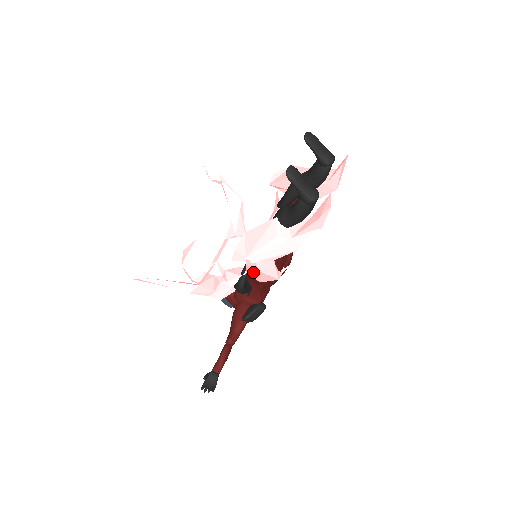
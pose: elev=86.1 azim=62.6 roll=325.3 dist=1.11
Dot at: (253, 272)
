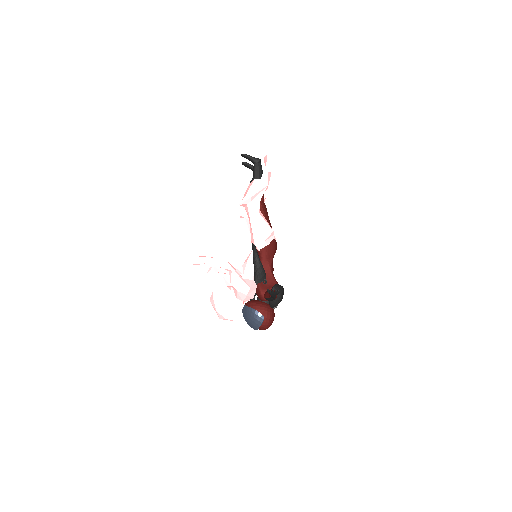
Dot at: (256, 225)
